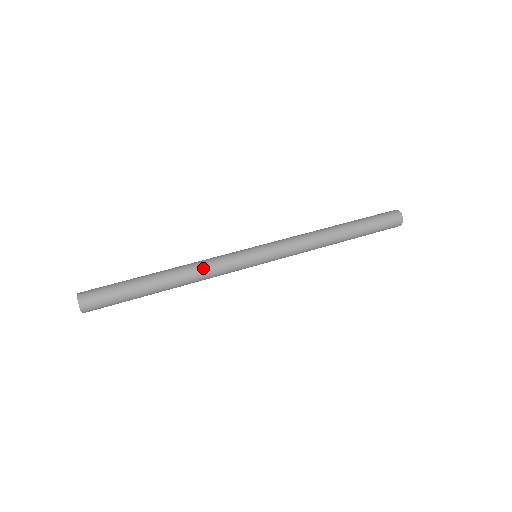
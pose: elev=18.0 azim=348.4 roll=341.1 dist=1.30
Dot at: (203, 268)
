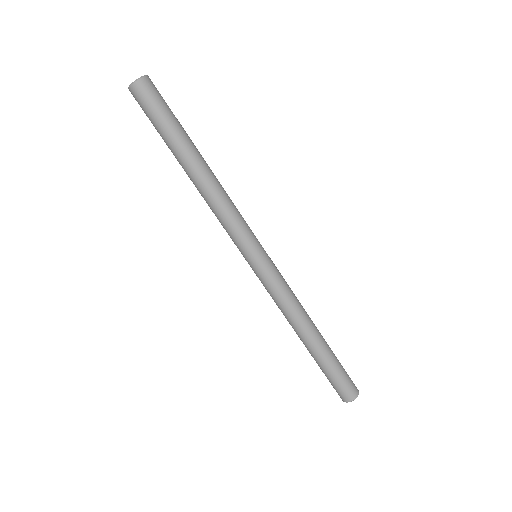
Dot at: (229, 197)
